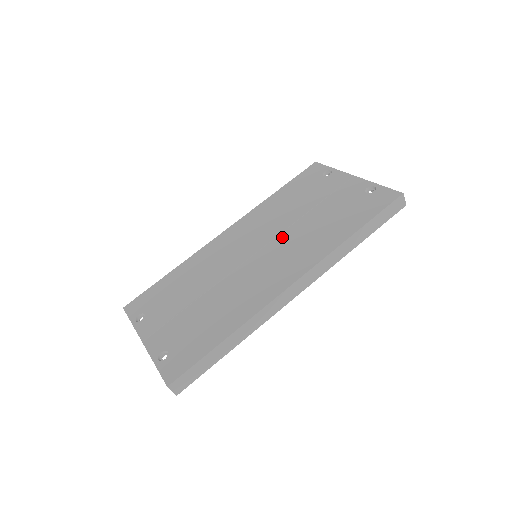
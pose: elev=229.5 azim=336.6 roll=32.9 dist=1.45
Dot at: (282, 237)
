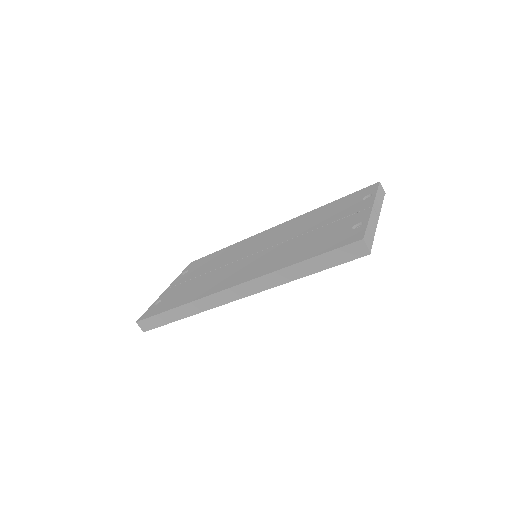
Dot at: (277, 247)
